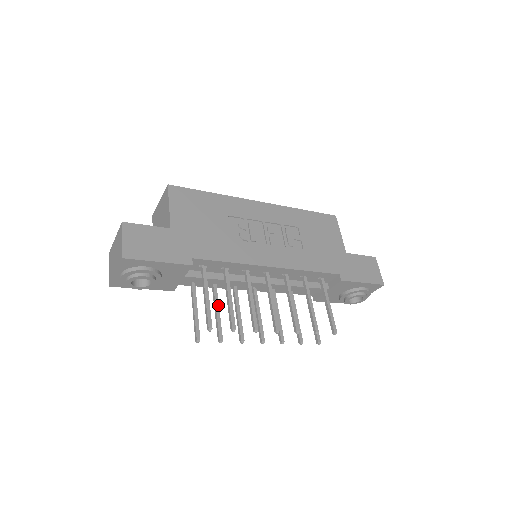
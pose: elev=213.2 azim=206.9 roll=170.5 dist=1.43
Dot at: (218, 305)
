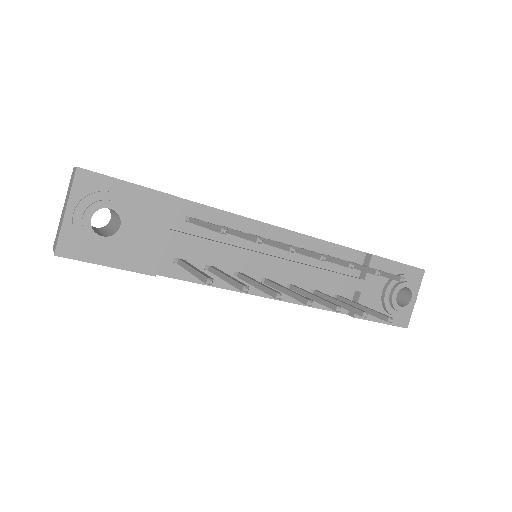
Dot at: (225, 274)
